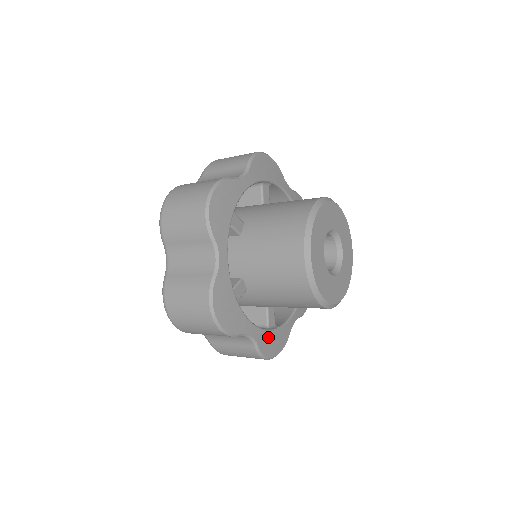
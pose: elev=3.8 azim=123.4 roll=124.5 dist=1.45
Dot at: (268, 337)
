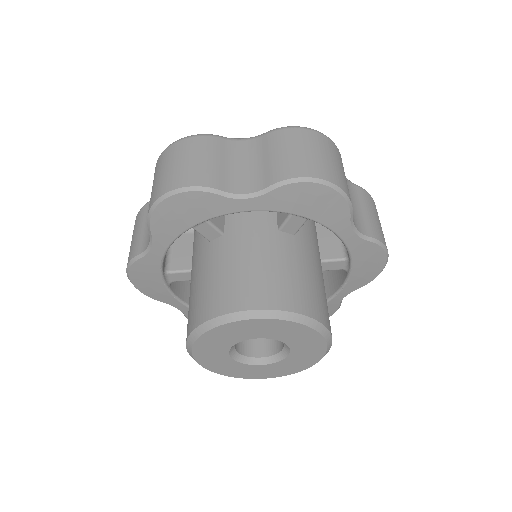
Dot at: occluded
